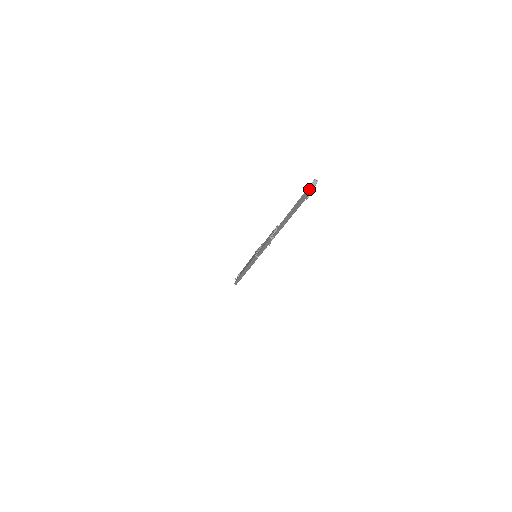
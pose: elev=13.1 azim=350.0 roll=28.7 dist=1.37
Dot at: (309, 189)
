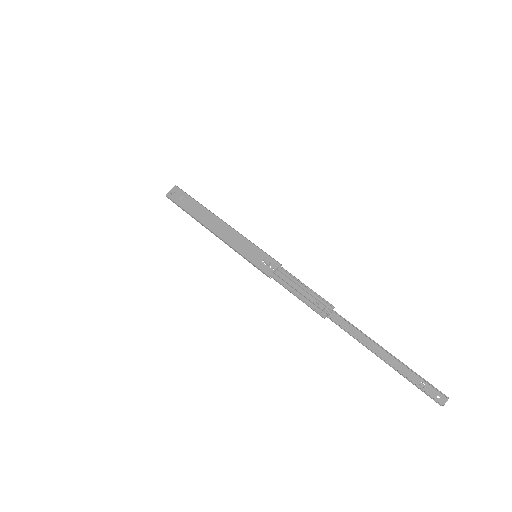
Dot at: (441, 405)
